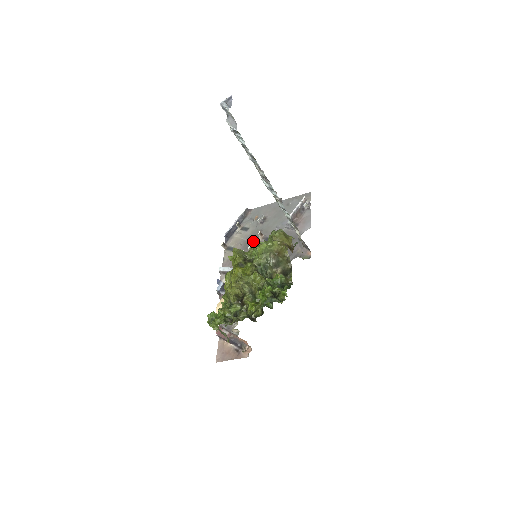
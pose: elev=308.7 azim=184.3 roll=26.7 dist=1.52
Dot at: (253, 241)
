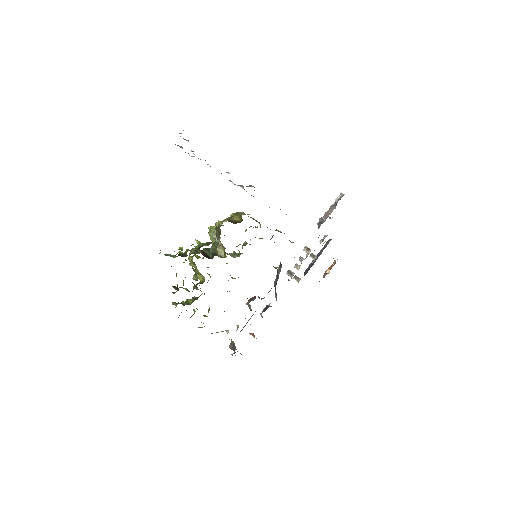
Dot at: occluded
